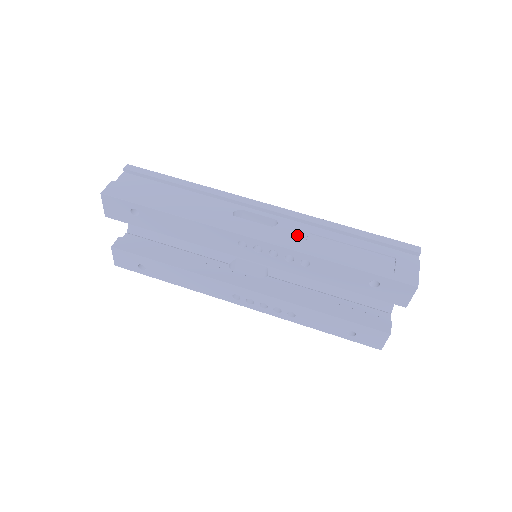
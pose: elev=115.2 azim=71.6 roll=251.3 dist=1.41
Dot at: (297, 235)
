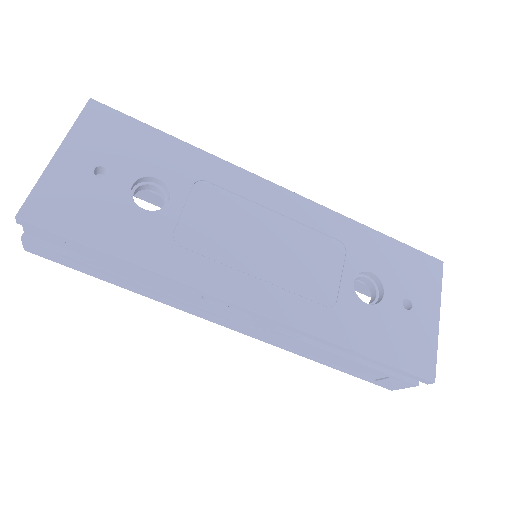
Dot at: (279, 339)
